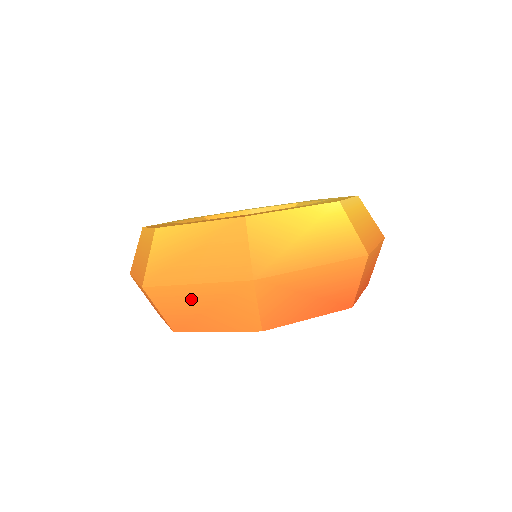
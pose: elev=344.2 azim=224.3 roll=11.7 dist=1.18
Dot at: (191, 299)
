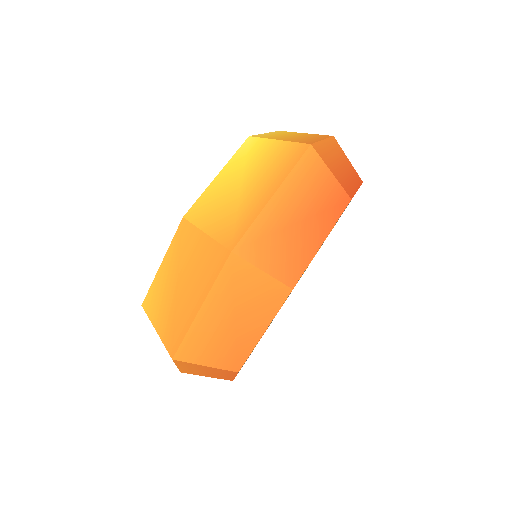
Dot at: (213, 326)
